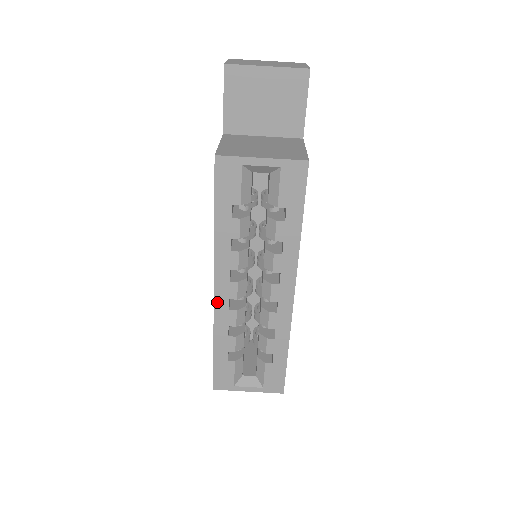
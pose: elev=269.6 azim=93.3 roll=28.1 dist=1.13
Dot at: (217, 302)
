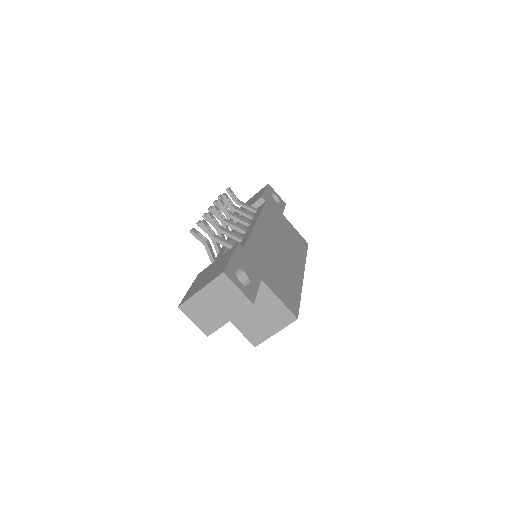
Dot at: occluded
